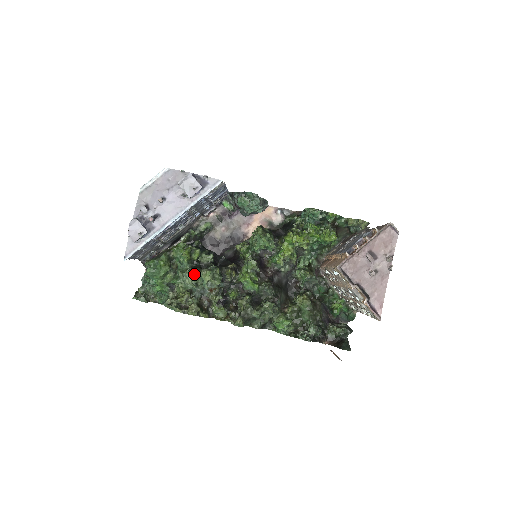
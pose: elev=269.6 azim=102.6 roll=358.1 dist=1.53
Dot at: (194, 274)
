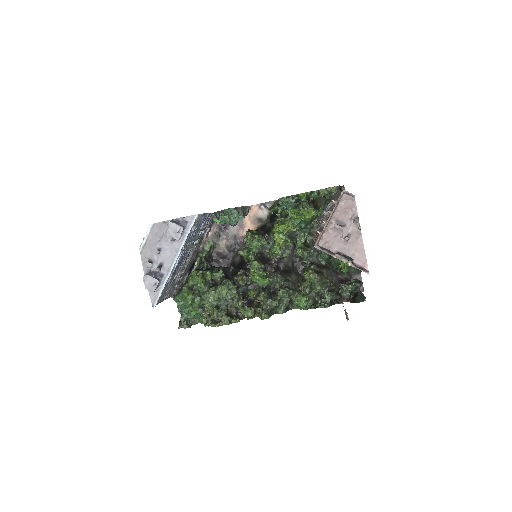
Dot at: (213, 293)
